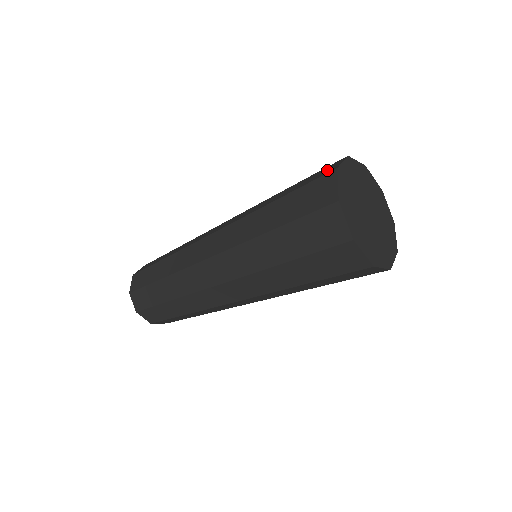
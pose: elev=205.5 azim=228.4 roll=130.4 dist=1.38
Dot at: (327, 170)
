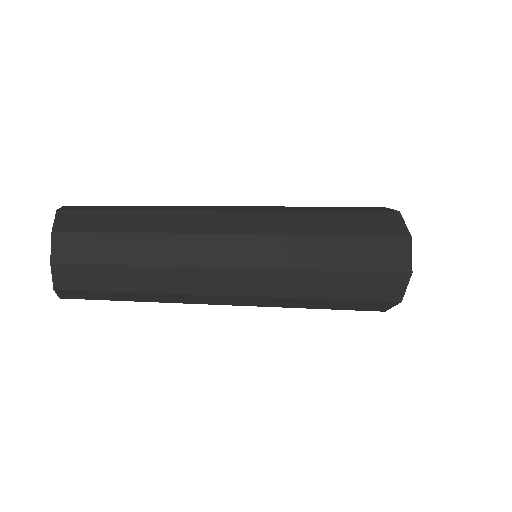
Dot at: (397, 258)
